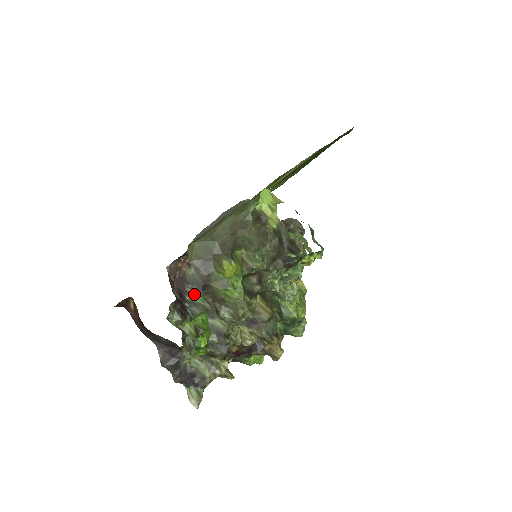
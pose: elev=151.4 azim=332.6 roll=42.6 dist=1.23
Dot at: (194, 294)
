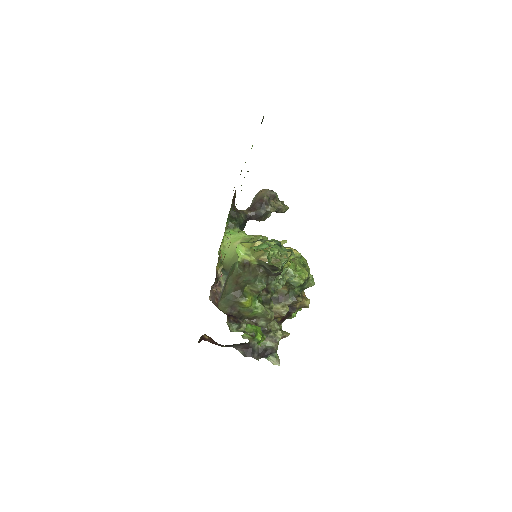
Dot at: occluded
